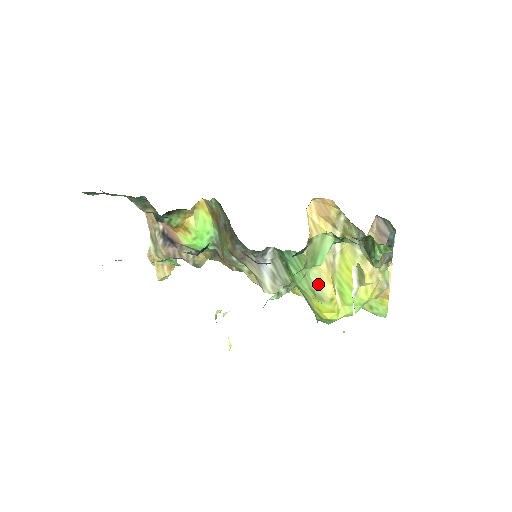
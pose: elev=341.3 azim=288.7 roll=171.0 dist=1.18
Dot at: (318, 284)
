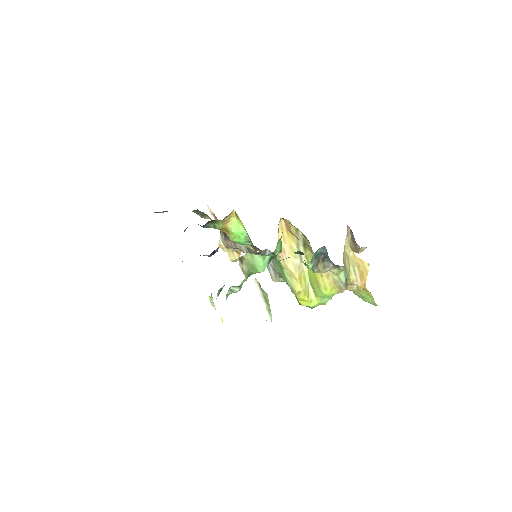
Dot at: (289, 280)
